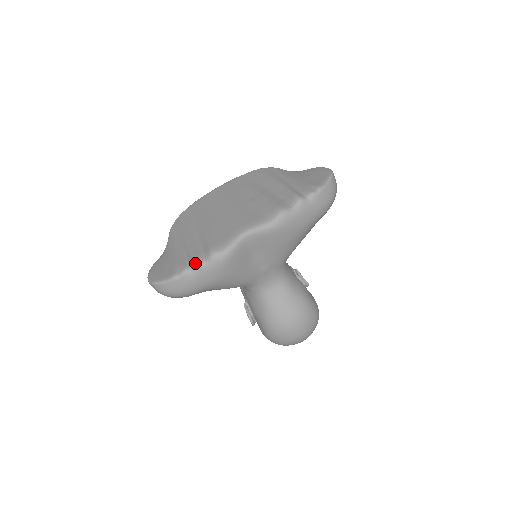
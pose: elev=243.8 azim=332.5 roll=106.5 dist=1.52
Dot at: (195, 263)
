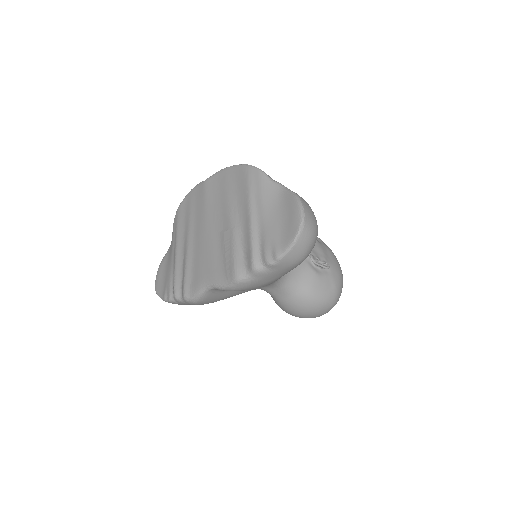
Dot at: (175, 298)
